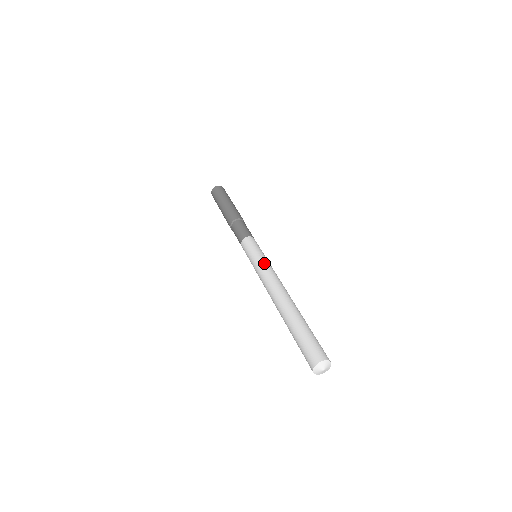
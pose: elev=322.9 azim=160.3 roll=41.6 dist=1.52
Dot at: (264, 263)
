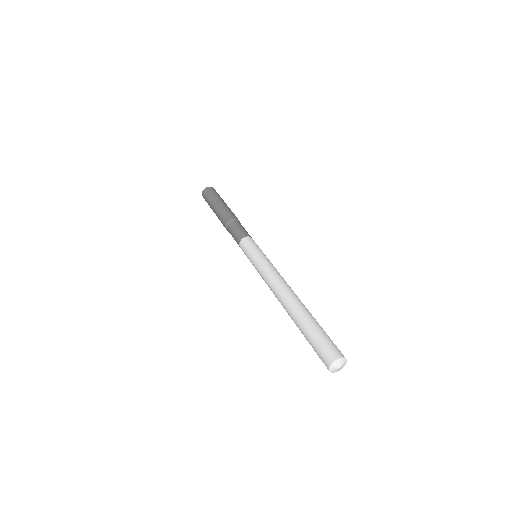
Dot at: (266, 263)
